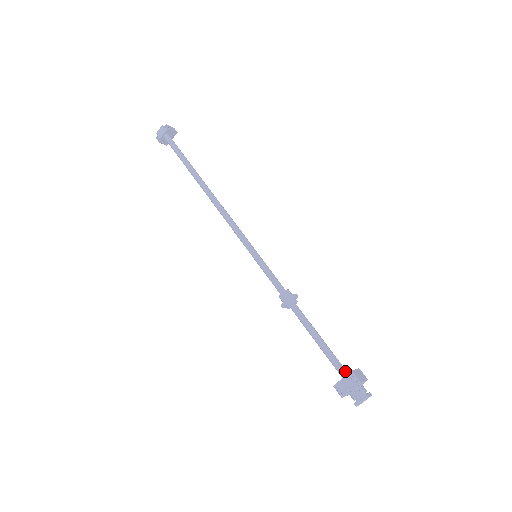
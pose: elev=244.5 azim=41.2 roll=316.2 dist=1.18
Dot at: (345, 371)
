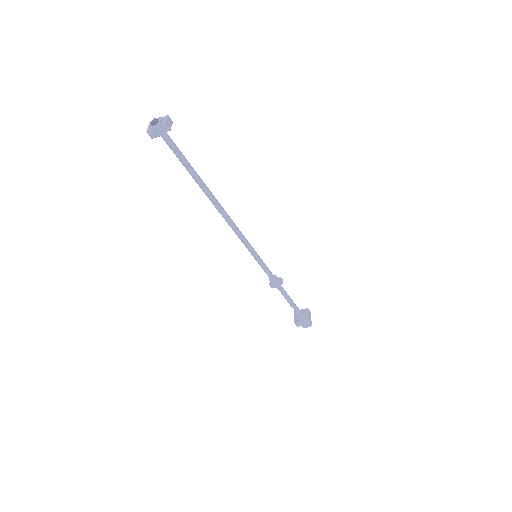
Dot at: (302, 314)
